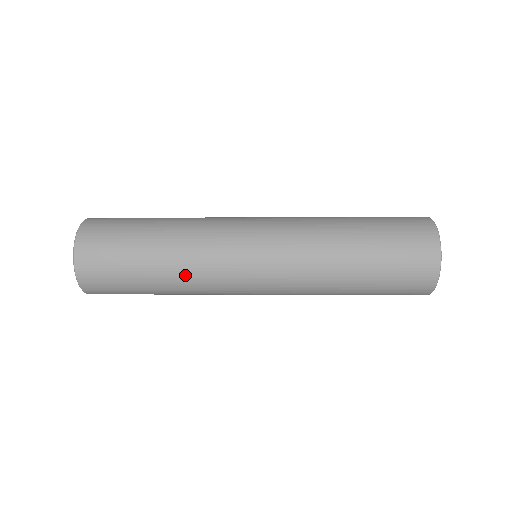
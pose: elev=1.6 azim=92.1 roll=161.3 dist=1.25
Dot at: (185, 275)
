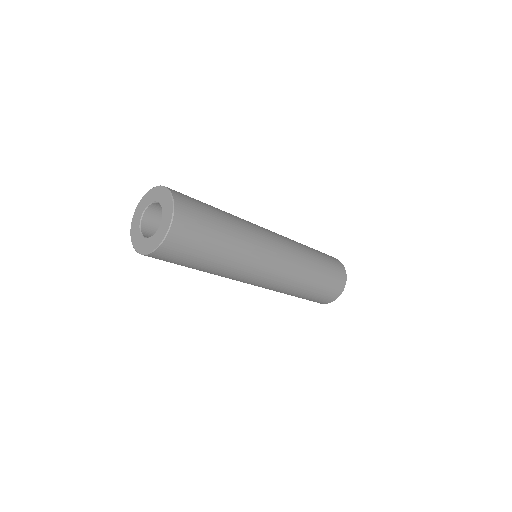
Dot at: (234, 265)
